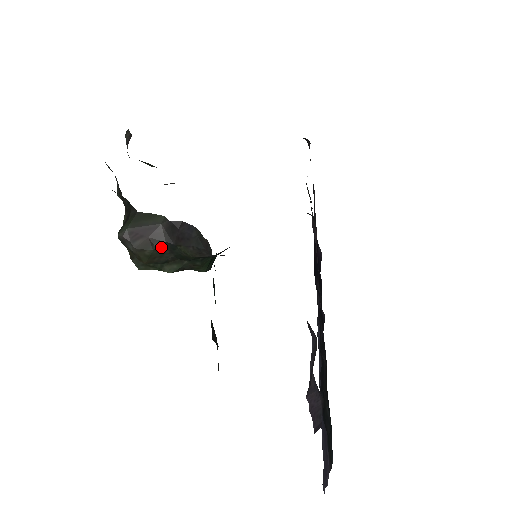
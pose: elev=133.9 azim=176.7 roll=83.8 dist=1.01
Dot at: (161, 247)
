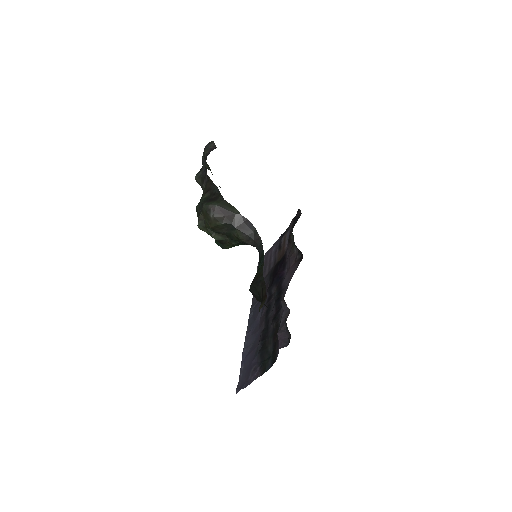
Dot at: (227, 225)
